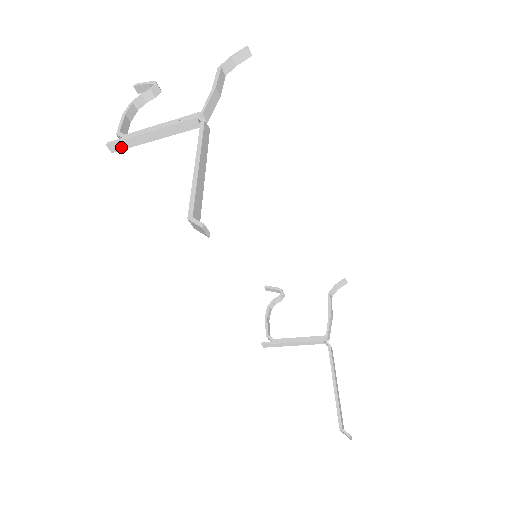
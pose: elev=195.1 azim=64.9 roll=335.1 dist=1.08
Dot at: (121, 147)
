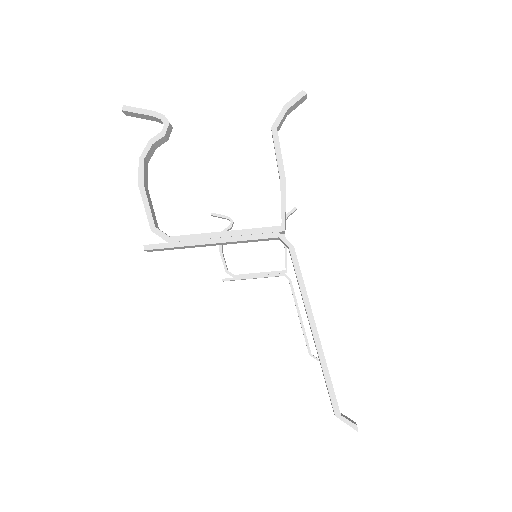
Dot at: (164, 249)
